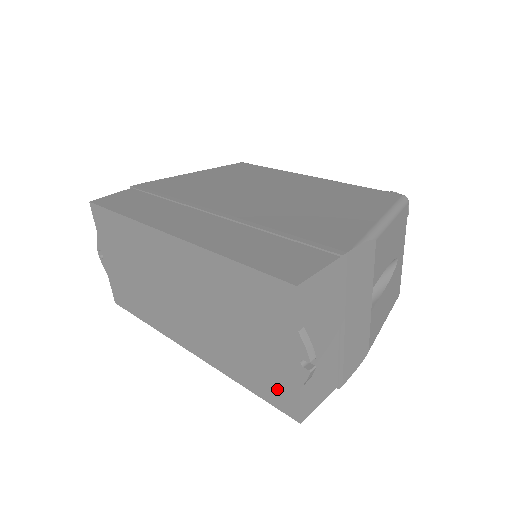
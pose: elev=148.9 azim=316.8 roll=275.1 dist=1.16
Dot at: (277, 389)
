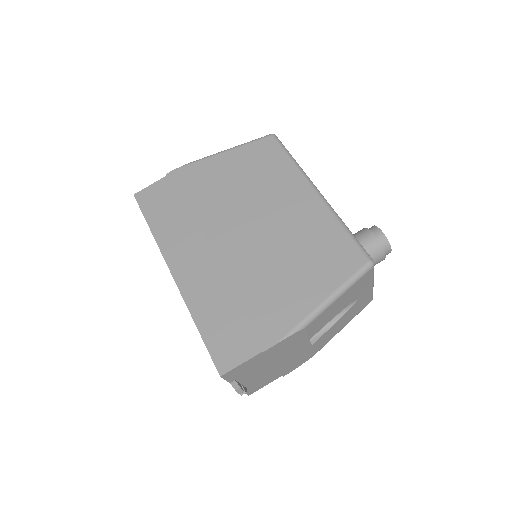
Dot at: occluded
